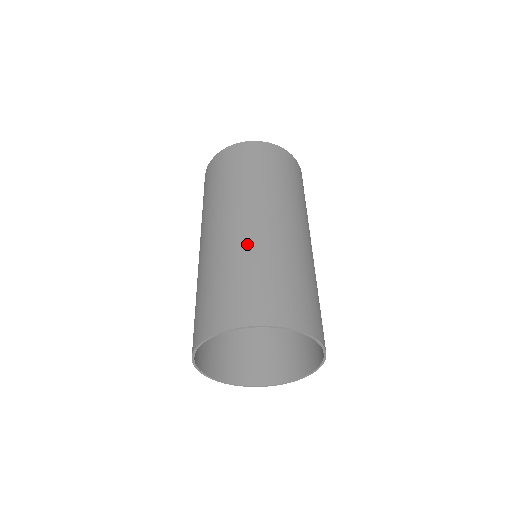
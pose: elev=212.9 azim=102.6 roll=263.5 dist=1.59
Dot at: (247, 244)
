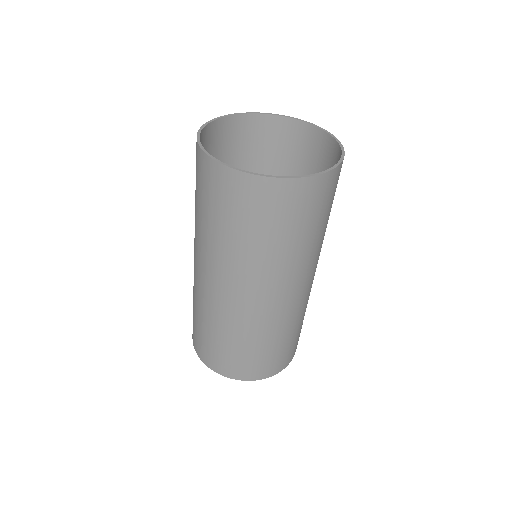
Dot at: (235, 322)
